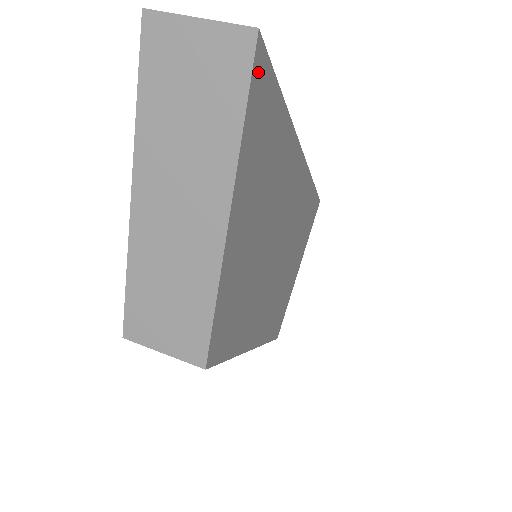
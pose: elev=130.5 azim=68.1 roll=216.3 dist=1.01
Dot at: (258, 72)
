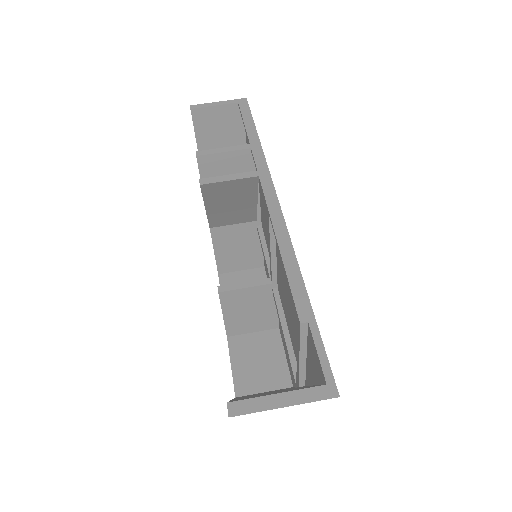
Dot at: occluded
